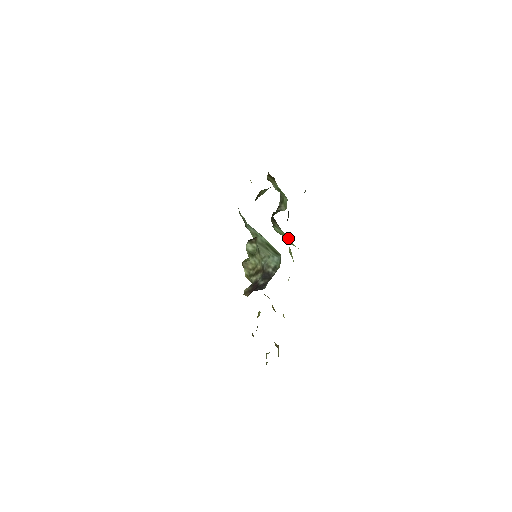
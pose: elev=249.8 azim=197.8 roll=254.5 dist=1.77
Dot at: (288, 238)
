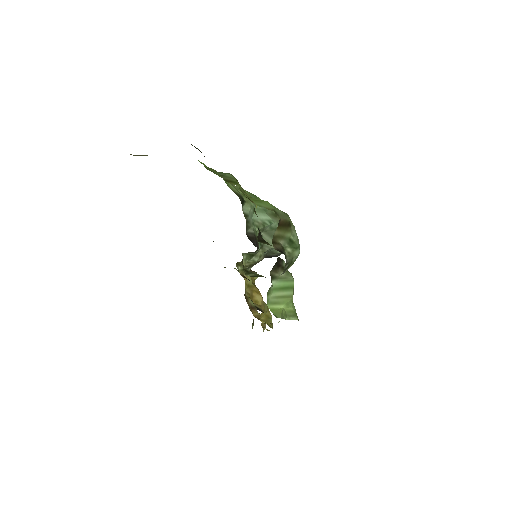
Dot at: (287, 295)
